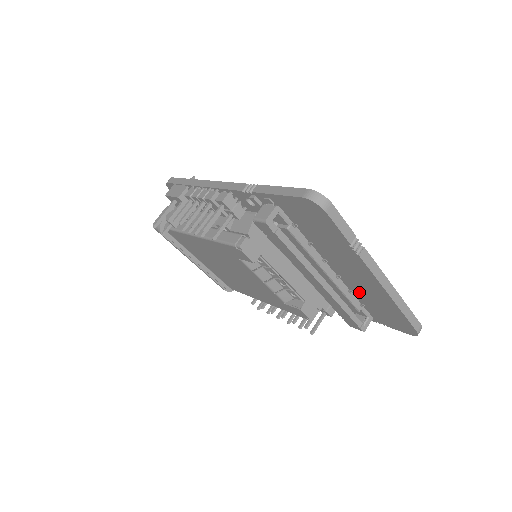
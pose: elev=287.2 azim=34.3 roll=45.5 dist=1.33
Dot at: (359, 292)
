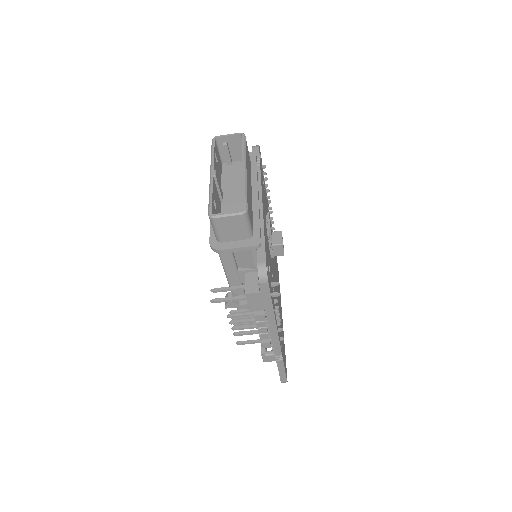
Dot at: occluded
